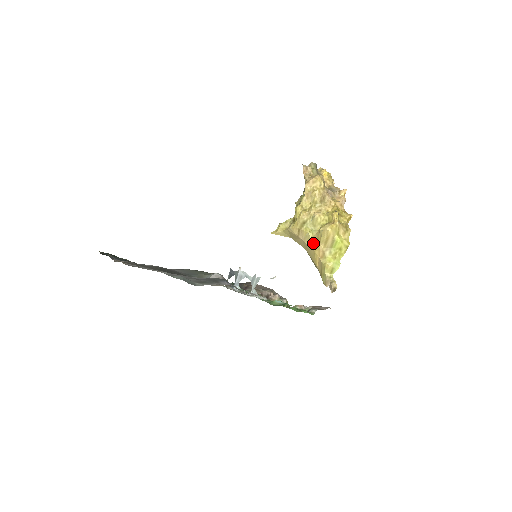
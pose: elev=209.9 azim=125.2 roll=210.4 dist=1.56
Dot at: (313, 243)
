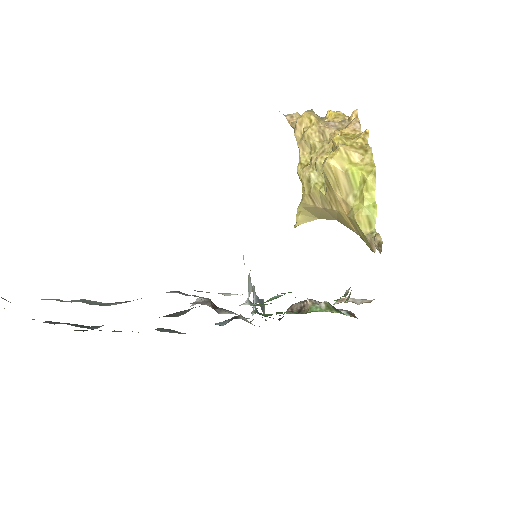
Dot at: (330, 200)
